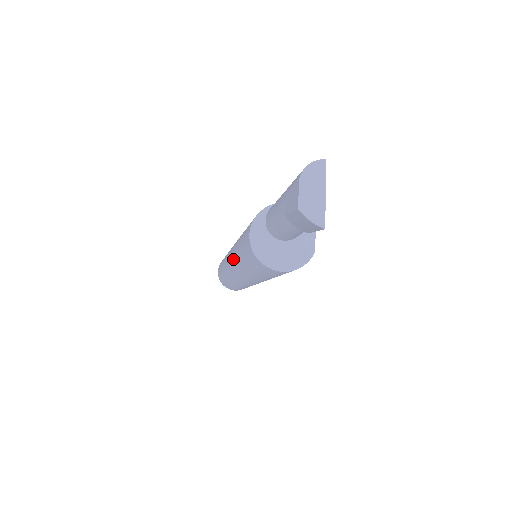
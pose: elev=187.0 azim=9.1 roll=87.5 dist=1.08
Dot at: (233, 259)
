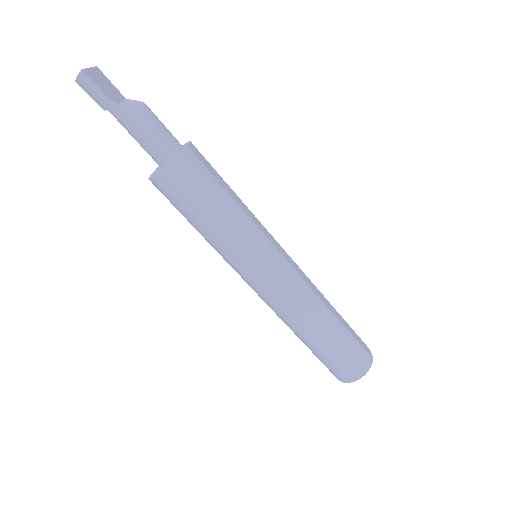
Dot at: (226, 261)
